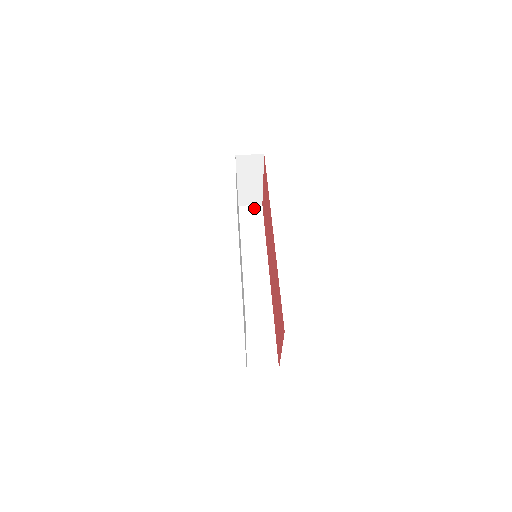
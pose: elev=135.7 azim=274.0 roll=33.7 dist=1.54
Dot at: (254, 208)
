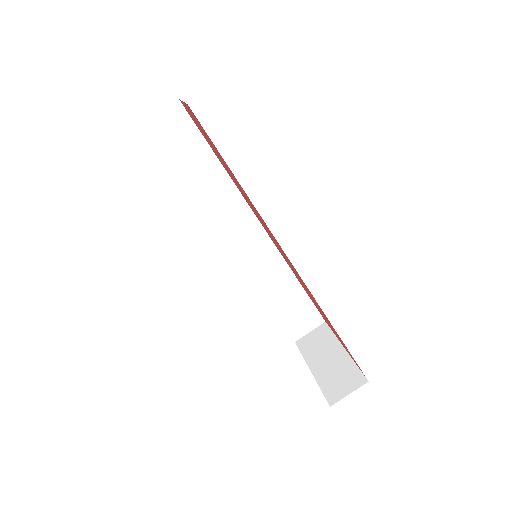
Dot at: (170, 115)
